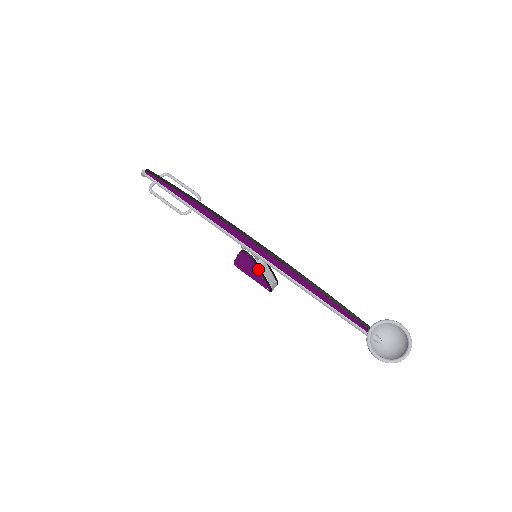
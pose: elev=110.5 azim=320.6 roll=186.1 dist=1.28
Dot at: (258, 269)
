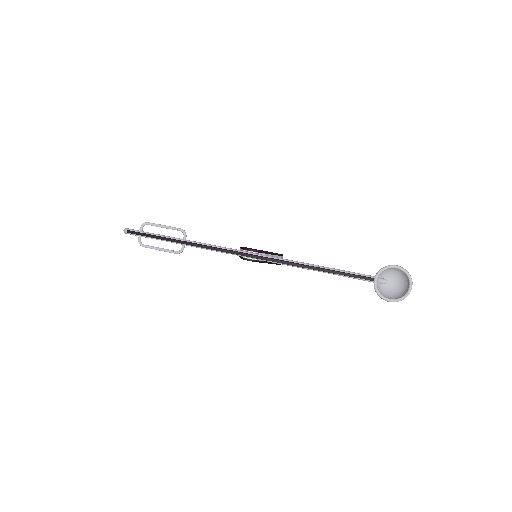
Dot at: occluded
